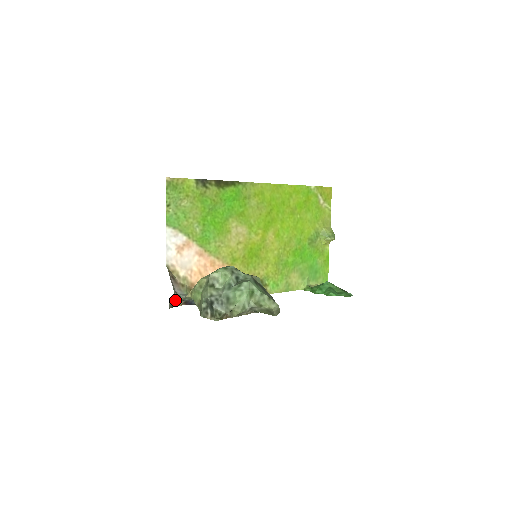
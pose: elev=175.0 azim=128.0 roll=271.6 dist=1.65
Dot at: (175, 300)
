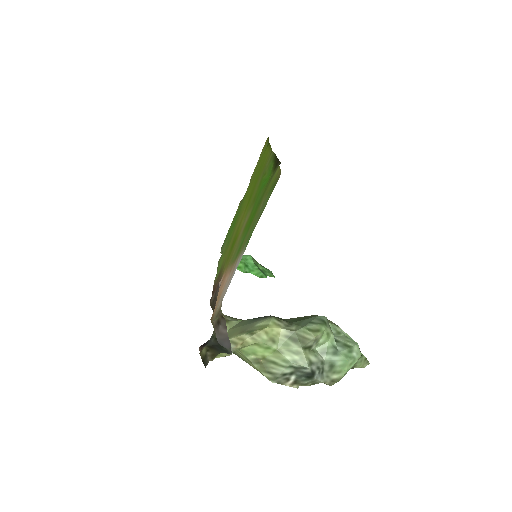
Dot at: occluded
